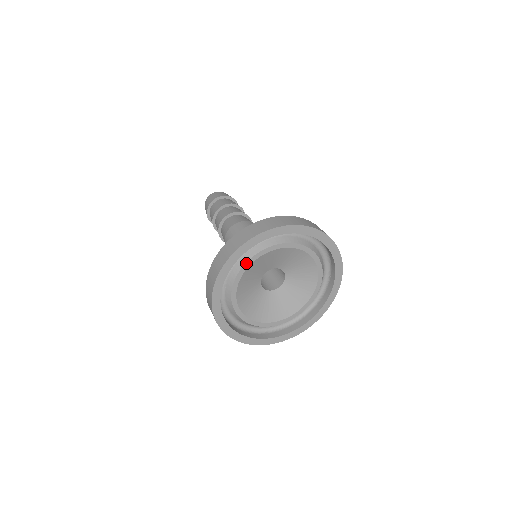
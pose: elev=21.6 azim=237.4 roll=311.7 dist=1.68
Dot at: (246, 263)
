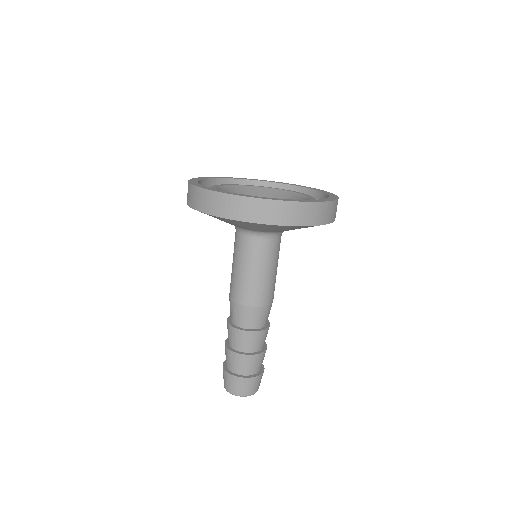
Dot at: (216, 185)
